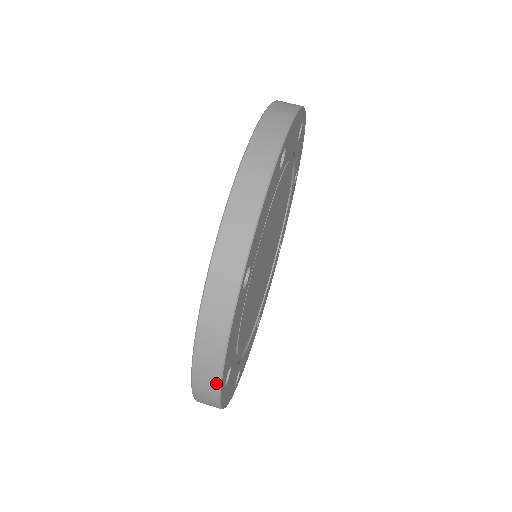
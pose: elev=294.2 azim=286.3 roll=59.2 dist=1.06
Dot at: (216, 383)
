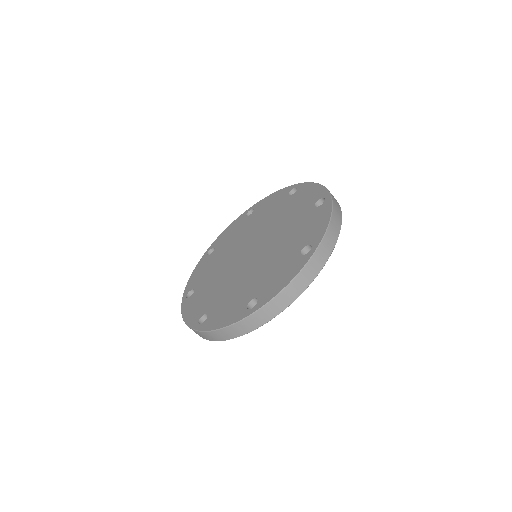
Dot at: (214, 340)
